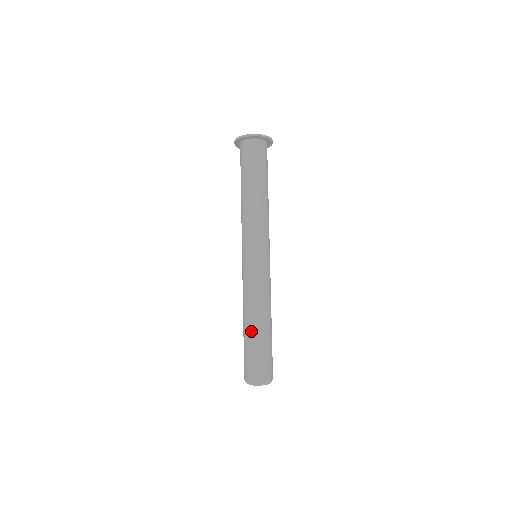
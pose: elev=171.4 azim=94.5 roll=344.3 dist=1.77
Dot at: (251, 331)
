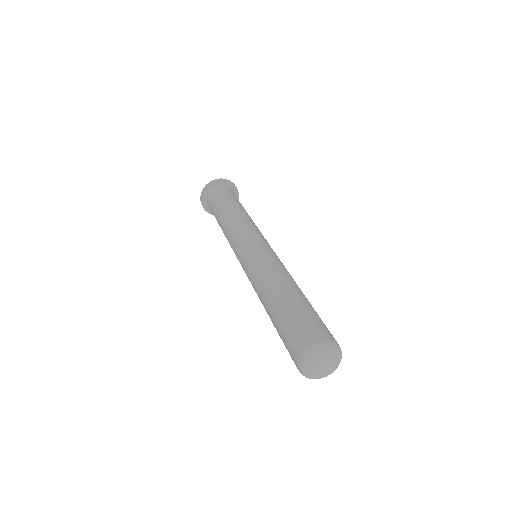
Dot at: (287, 296)
